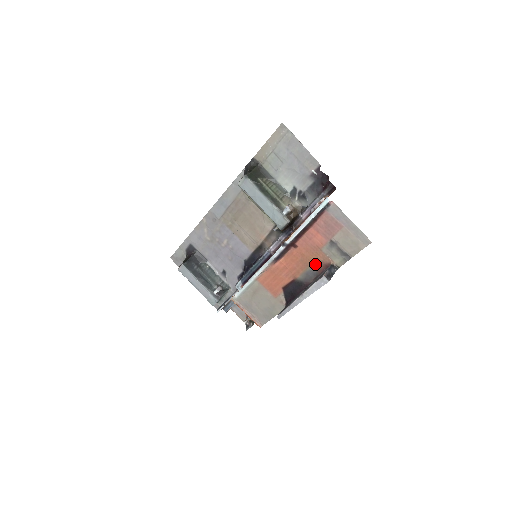
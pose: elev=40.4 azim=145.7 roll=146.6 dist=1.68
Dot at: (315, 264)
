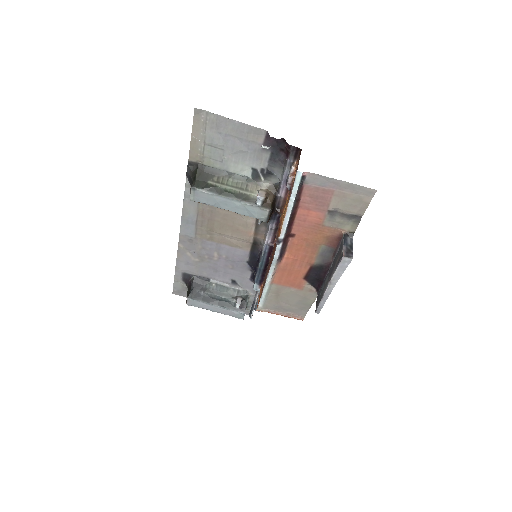
Dot at: (325, 242)
